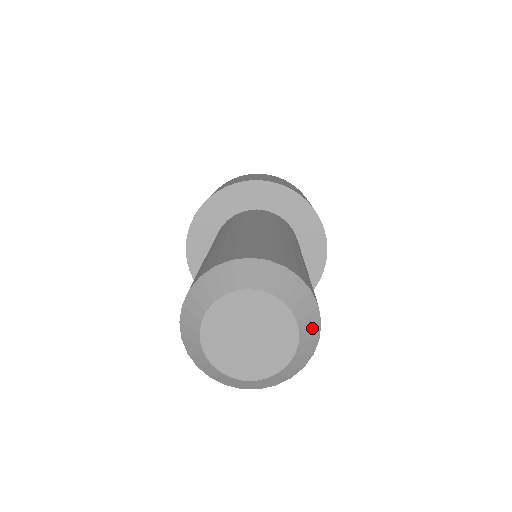
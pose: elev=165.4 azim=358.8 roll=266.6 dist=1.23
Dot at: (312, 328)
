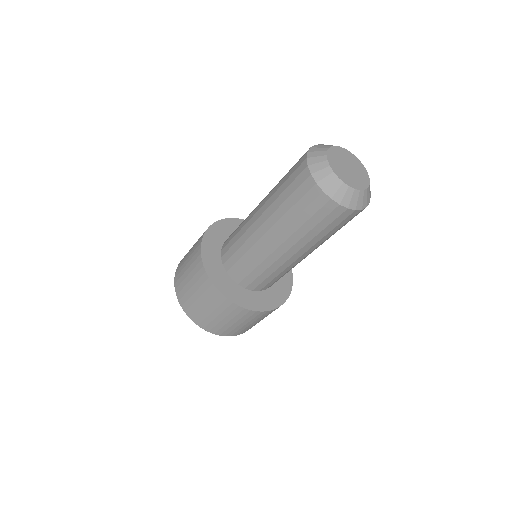
Dot at: occluded
